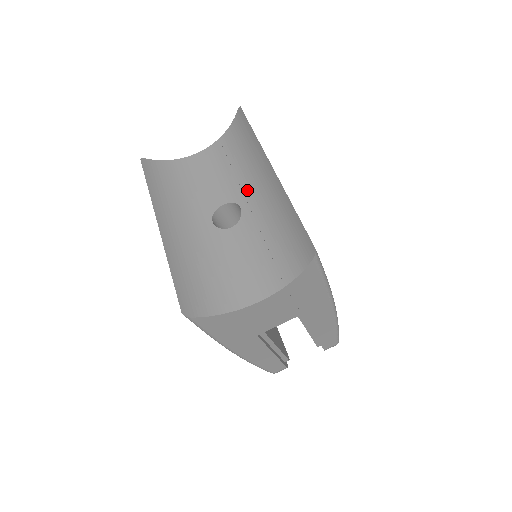
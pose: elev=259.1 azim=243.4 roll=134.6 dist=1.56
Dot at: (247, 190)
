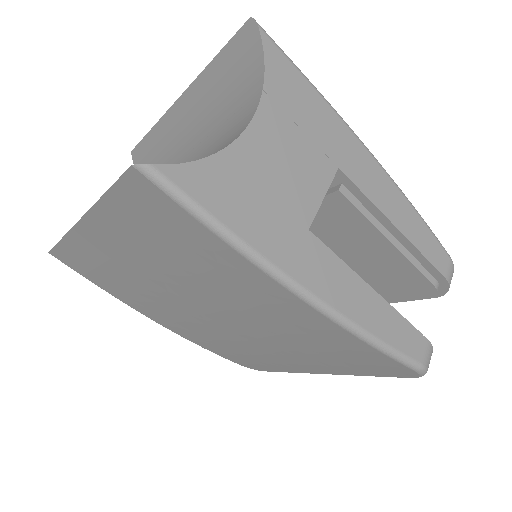
Dot at: (174, 159)
